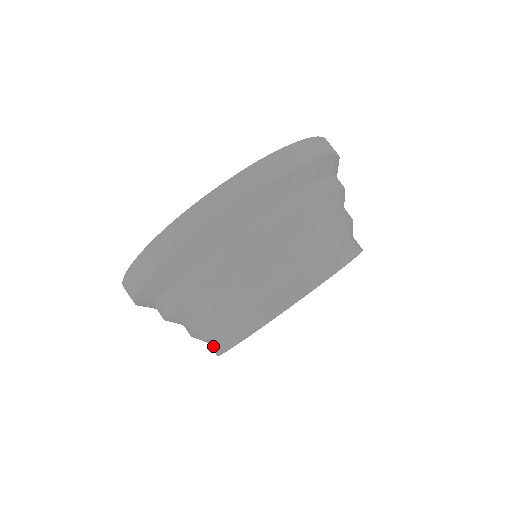
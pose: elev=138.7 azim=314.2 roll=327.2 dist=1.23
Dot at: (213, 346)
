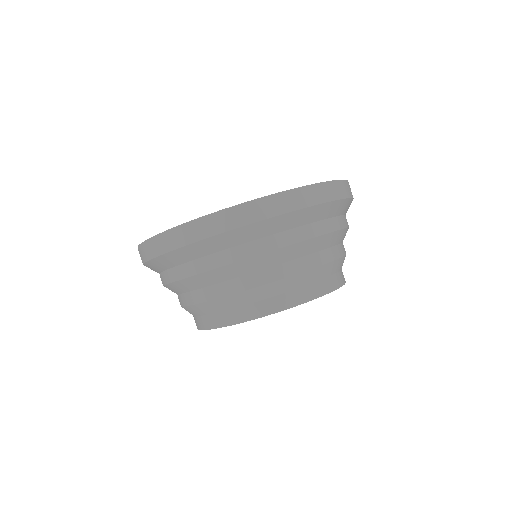
Dot at: (197, 321)
